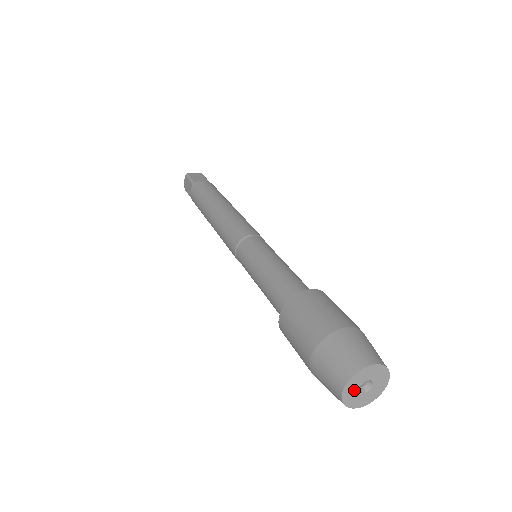
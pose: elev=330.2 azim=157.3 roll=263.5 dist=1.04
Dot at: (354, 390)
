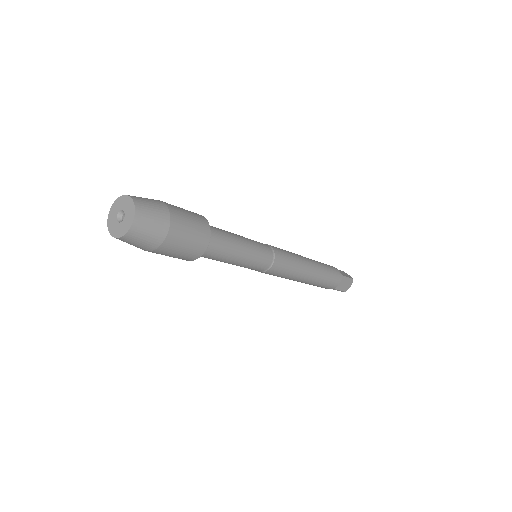
Dot at: (116, 211)
